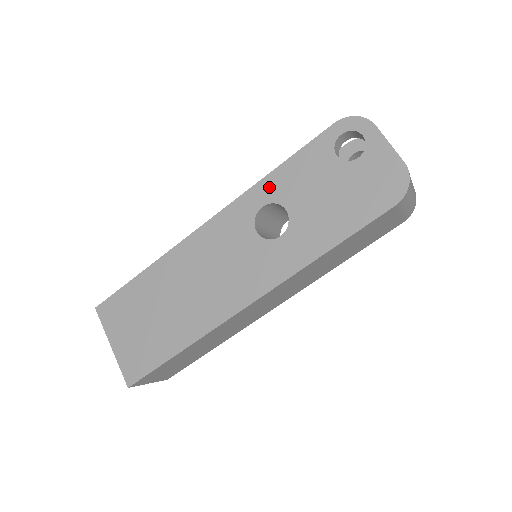
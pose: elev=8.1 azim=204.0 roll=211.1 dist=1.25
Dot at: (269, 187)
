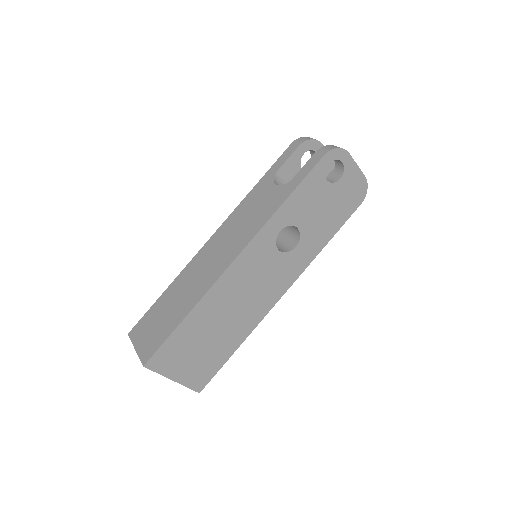
Dot at: (283, 215)
